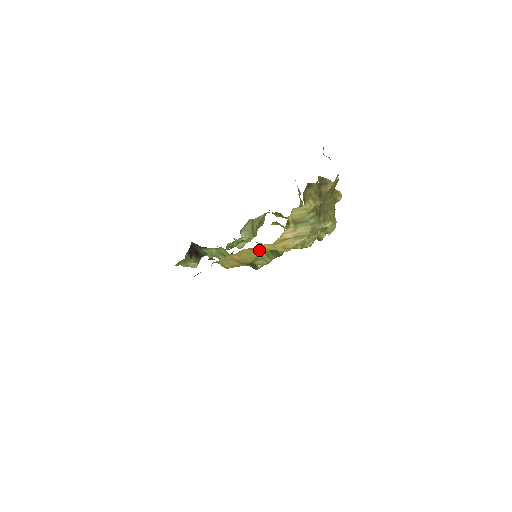
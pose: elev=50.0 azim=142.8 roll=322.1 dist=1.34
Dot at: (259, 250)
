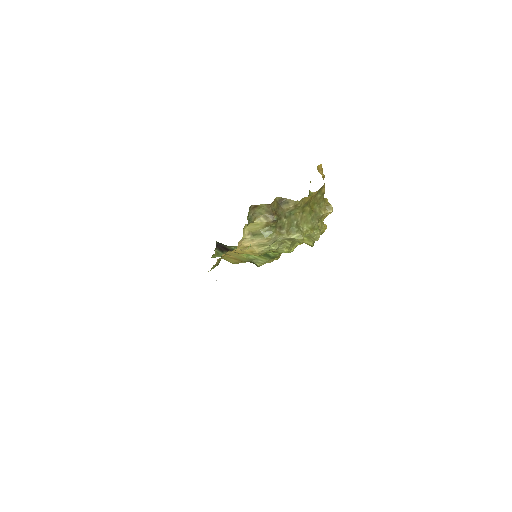
Dot at: (238, 253)
